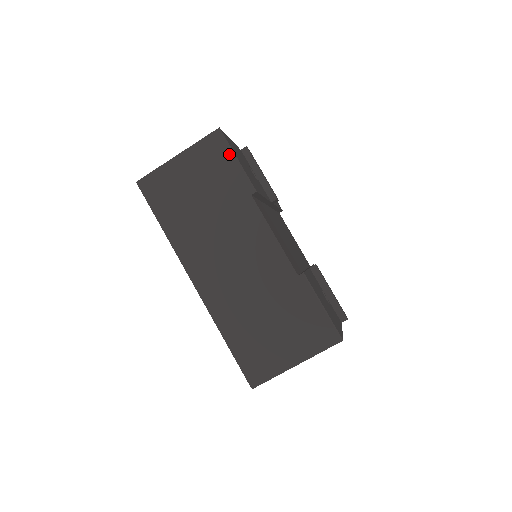
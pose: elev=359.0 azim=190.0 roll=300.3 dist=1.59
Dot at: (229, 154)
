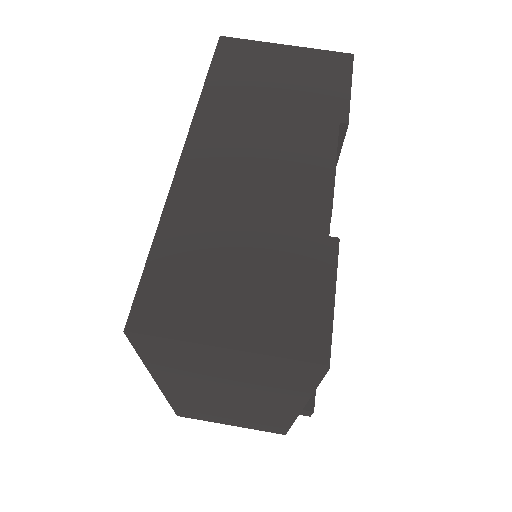
Dot at: (346, 77)
